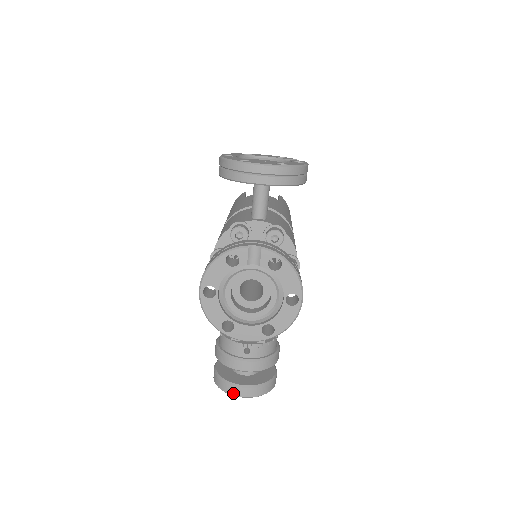
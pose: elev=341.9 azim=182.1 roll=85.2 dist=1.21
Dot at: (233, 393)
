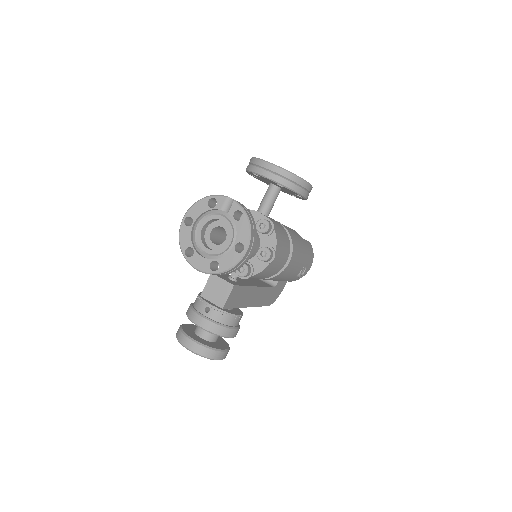
Dot at: (182, 342)
